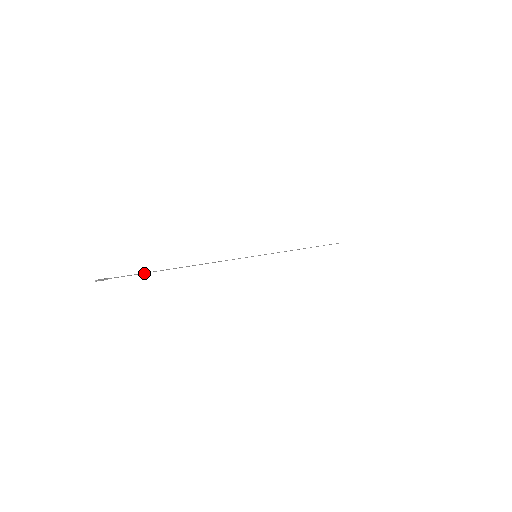
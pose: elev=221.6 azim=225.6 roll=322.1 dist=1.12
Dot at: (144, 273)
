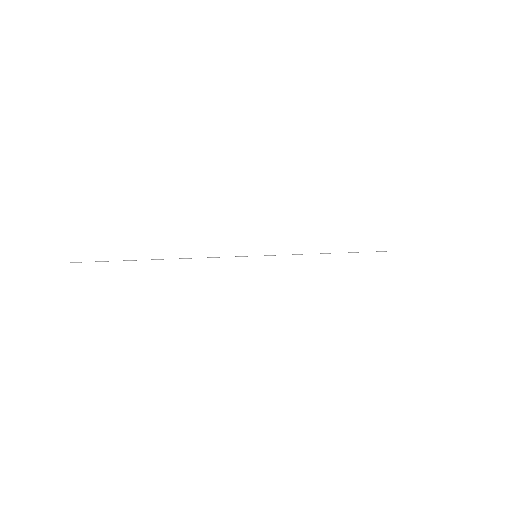
Dot at: occluded
